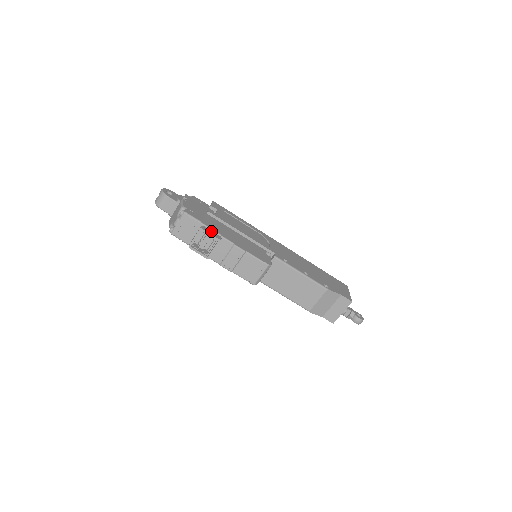
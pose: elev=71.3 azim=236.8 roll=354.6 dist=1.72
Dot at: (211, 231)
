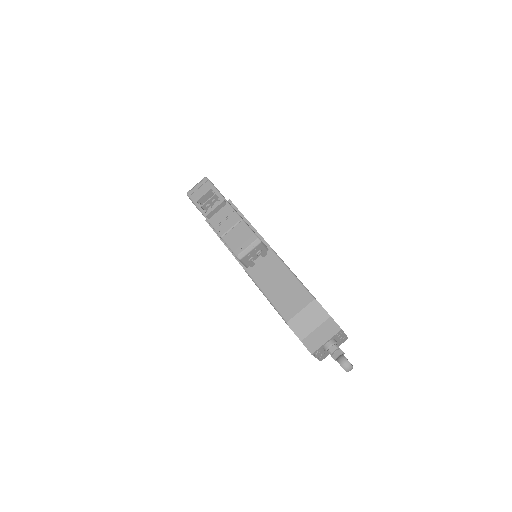
Dot at: (221, 195)
